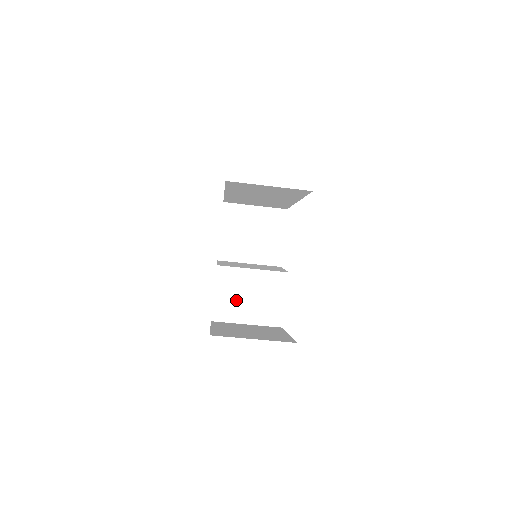
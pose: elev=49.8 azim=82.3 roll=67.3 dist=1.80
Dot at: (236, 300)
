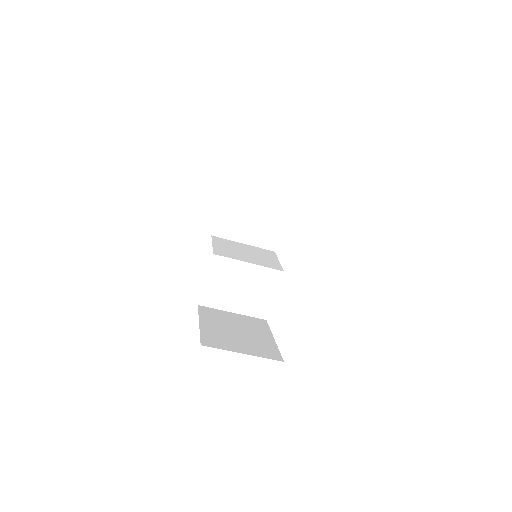
Dot at: (226, 288)
